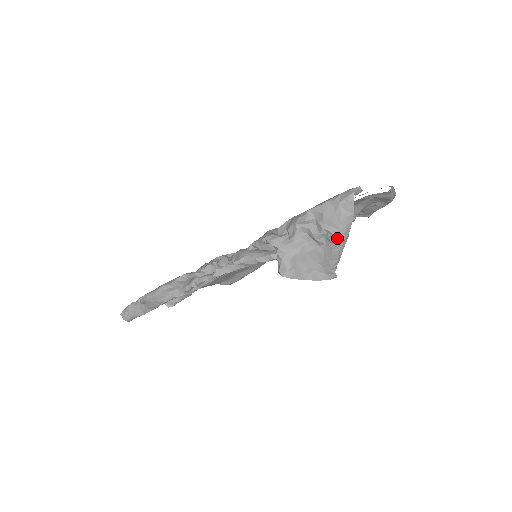
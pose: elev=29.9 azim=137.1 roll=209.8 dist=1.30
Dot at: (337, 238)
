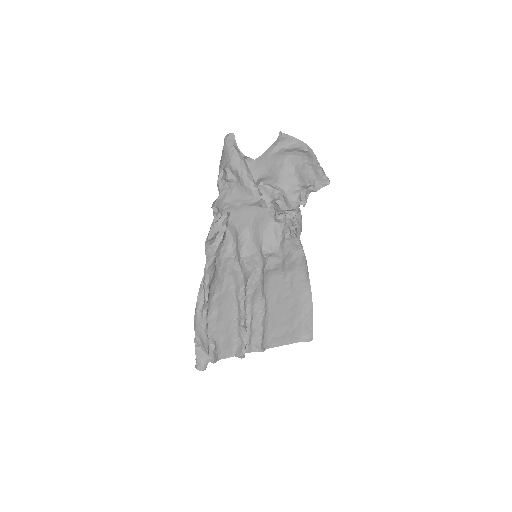
Dot at: (234, 165)
